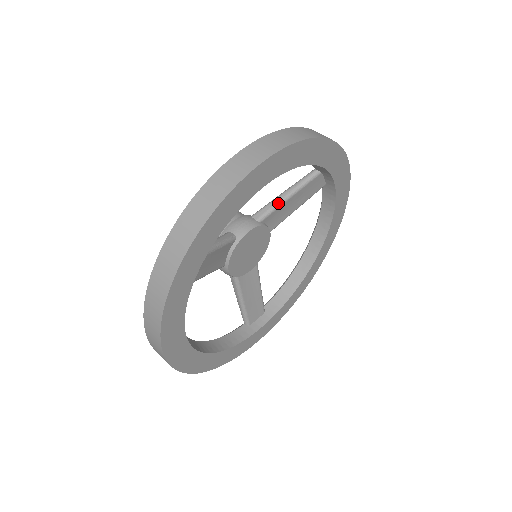
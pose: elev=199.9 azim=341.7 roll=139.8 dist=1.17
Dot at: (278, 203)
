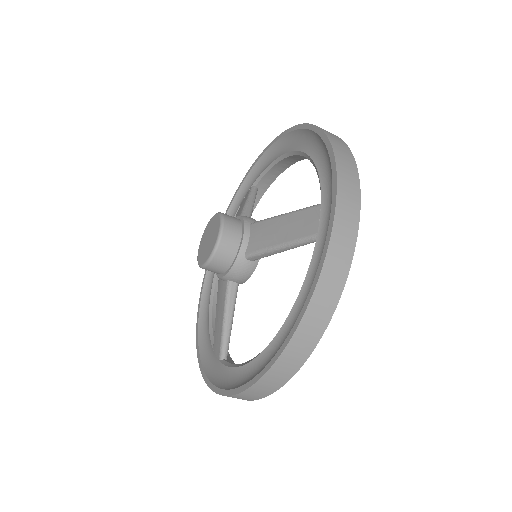
Dot at: (252, 208)
